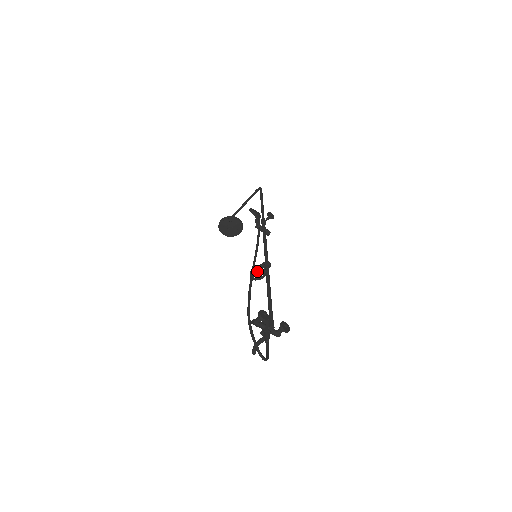
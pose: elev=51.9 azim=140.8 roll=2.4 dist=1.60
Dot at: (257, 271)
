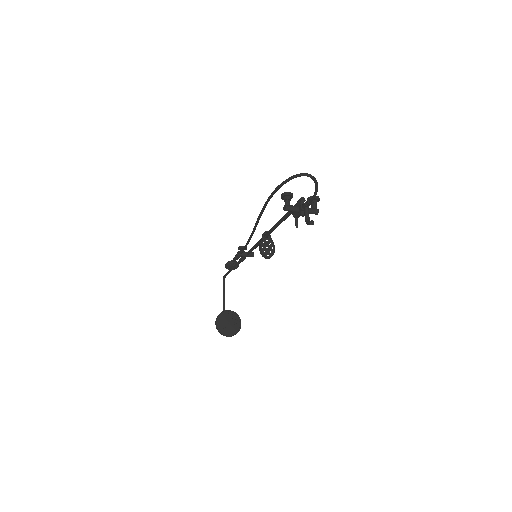
Dot at: (264, 247)
